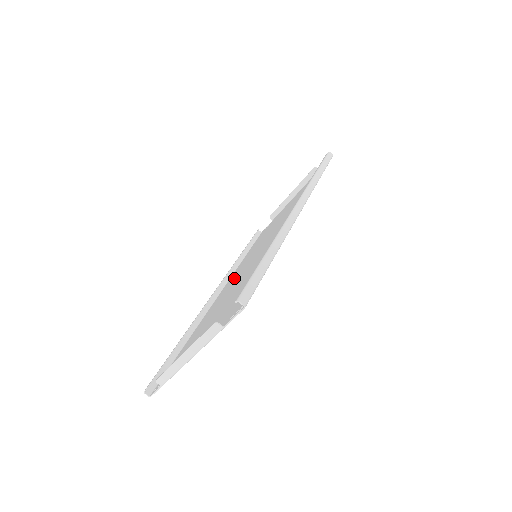
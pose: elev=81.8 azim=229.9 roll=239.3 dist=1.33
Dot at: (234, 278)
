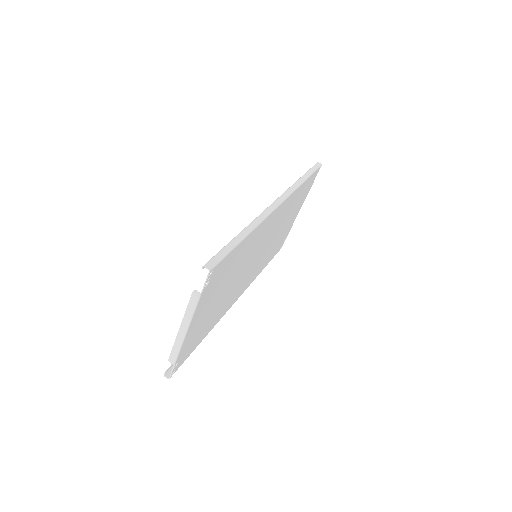
Dot at: occluded
